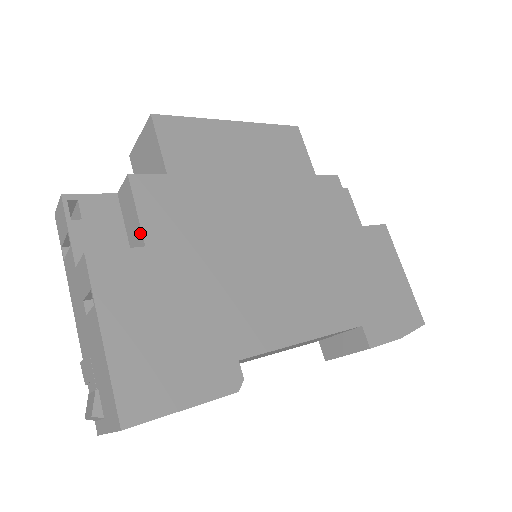
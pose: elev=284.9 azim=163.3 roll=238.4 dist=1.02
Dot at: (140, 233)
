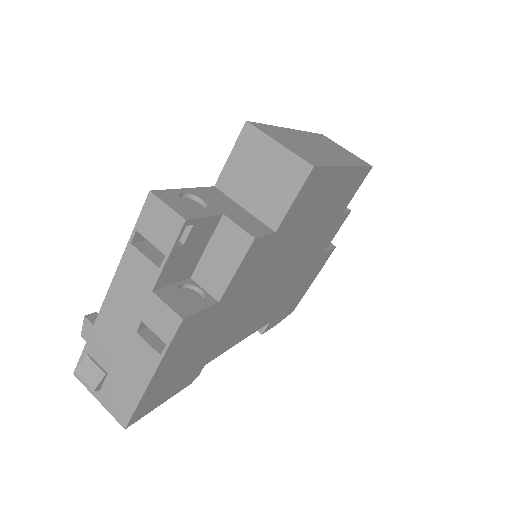
Dot at: (223, 288)
